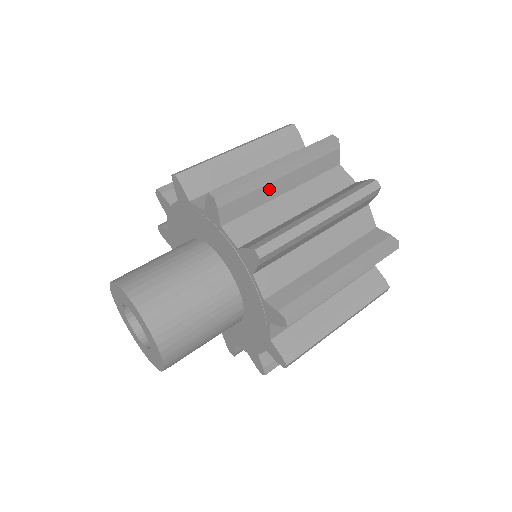
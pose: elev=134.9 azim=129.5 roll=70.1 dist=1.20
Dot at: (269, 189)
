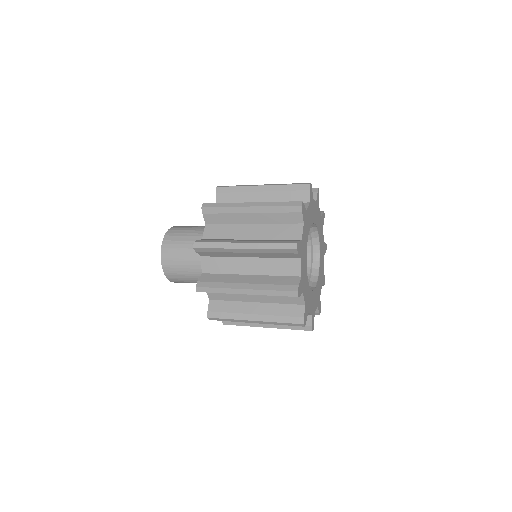
Dot at: (250, 196)
